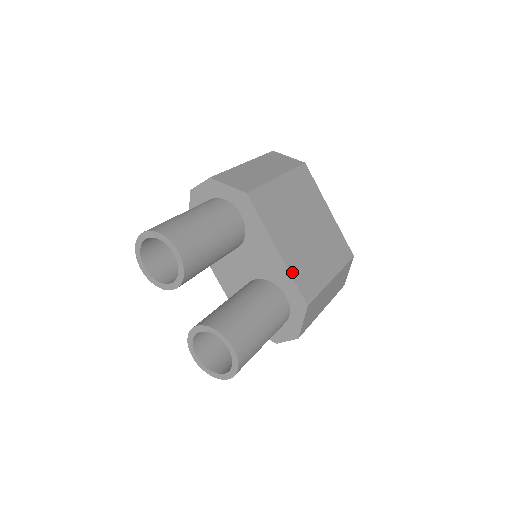
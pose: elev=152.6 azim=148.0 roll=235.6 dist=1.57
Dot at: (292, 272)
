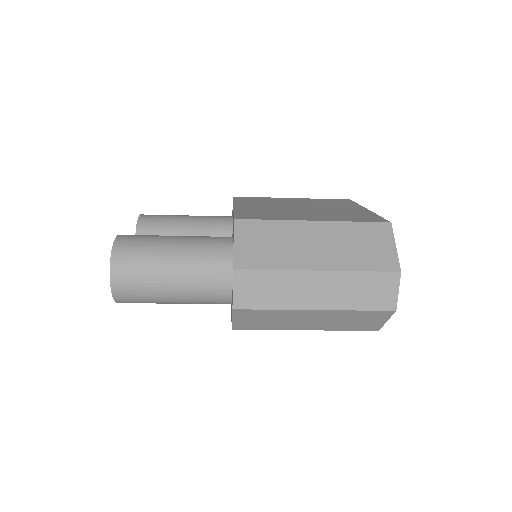
Dot at: (238, 211)
